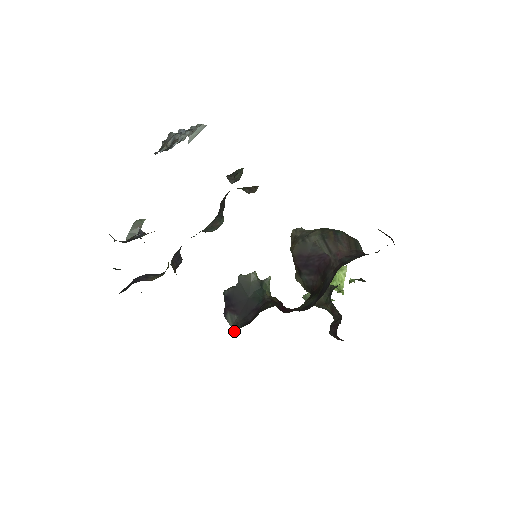
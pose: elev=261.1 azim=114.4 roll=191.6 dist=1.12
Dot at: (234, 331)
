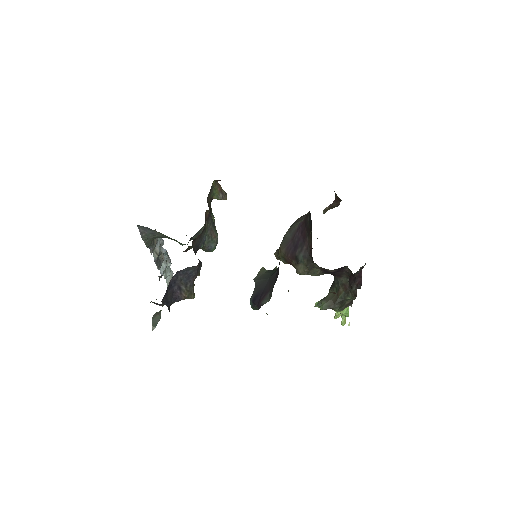
Dot at: (272, 291)
